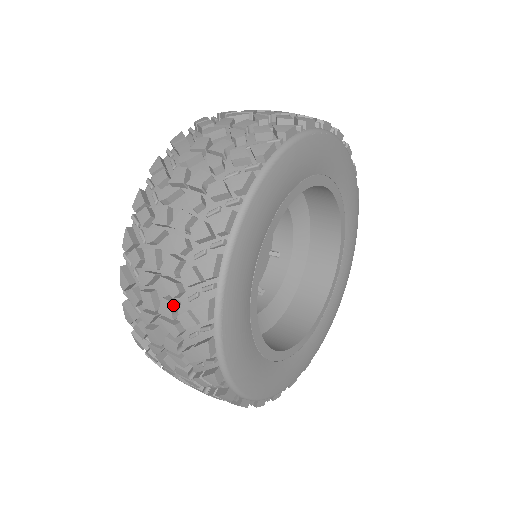
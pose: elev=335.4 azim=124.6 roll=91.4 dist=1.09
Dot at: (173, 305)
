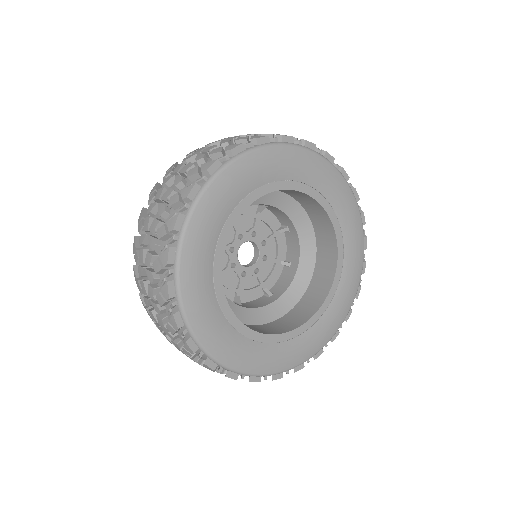
Dot at: (193, 164)
